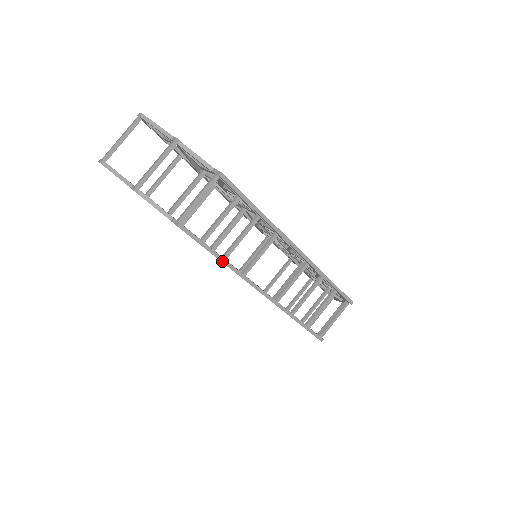
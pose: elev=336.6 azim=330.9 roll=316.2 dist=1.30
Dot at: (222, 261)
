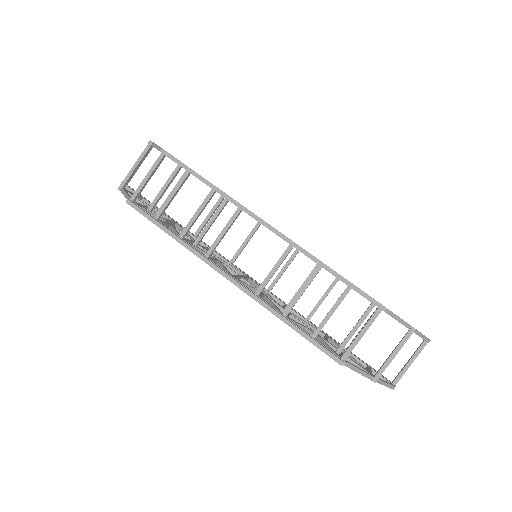
Dot at: (174, 238)
